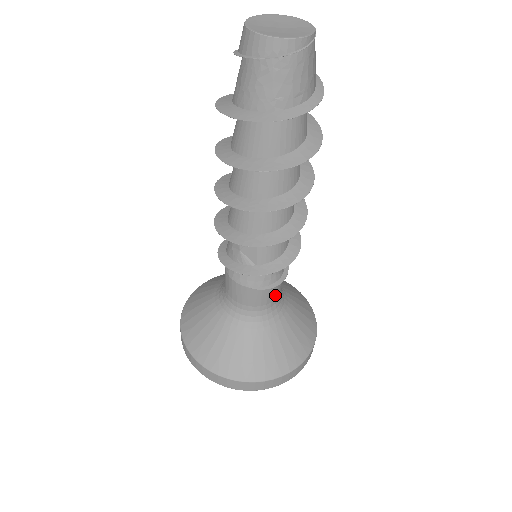
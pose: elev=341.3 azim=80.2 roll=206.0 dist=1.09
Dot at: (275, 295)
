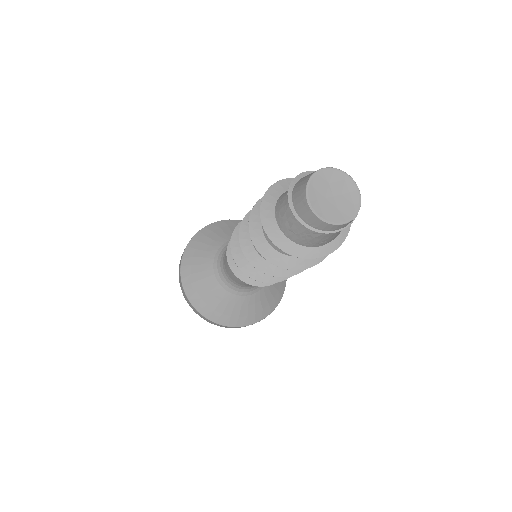
Dot at: occluded
